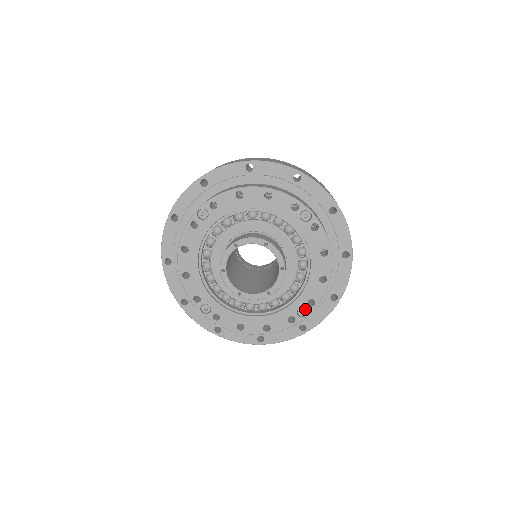
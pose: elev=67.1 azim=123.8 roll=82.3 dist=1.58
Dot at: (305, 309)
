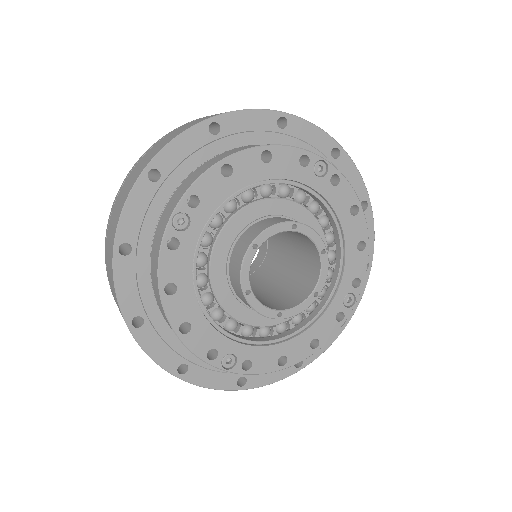
Dot at: (351, 295)
